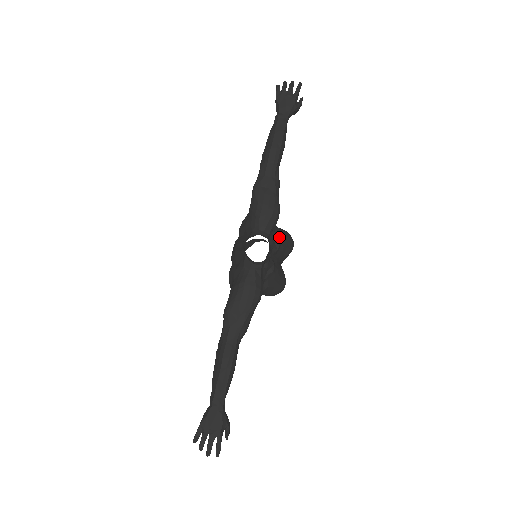
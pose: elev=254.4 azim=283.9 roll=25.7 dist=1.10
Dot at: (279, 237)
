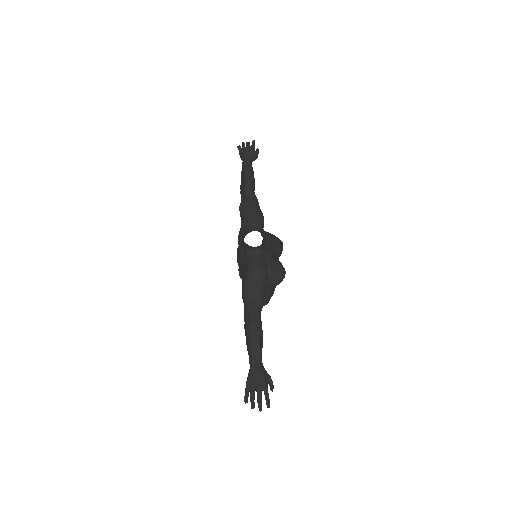
Dot at: (269, 236)
